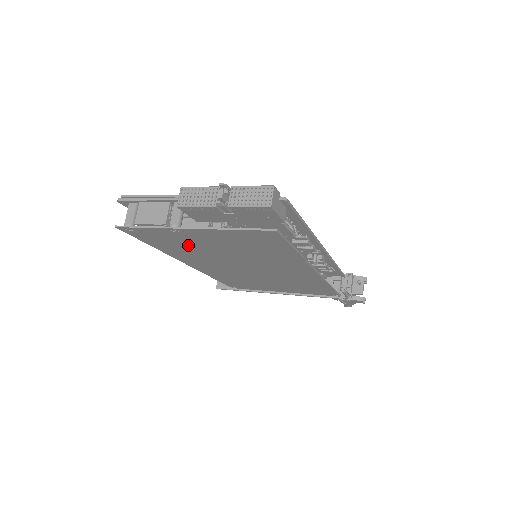
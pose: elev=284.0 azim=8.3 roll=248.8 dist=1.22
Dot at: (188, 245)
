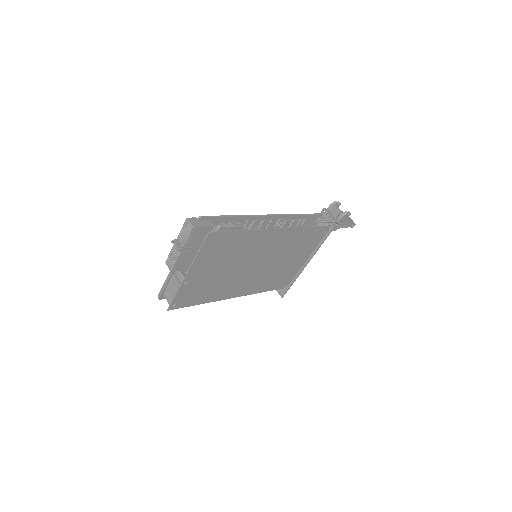
Dot at: (207, 284)
